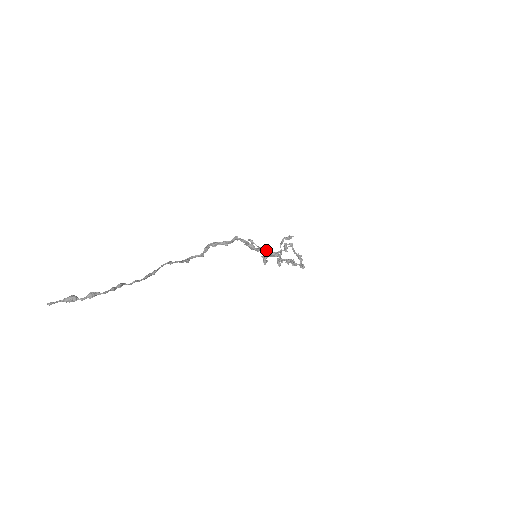
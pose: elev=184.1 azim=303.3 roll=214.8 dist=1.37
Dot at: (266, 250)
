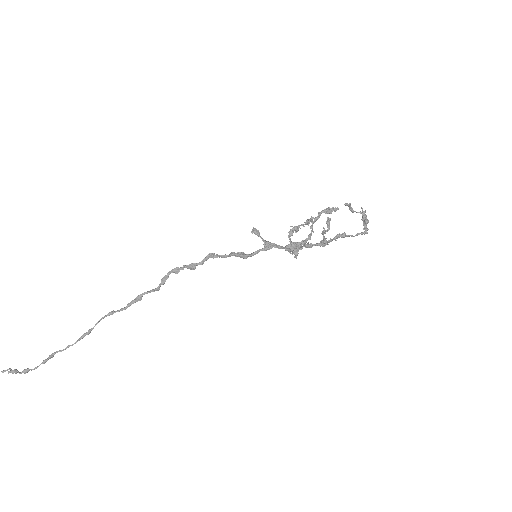
Dot at: (274, 245)
